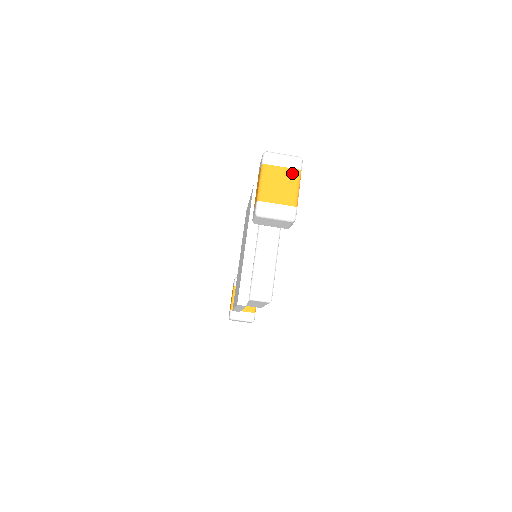
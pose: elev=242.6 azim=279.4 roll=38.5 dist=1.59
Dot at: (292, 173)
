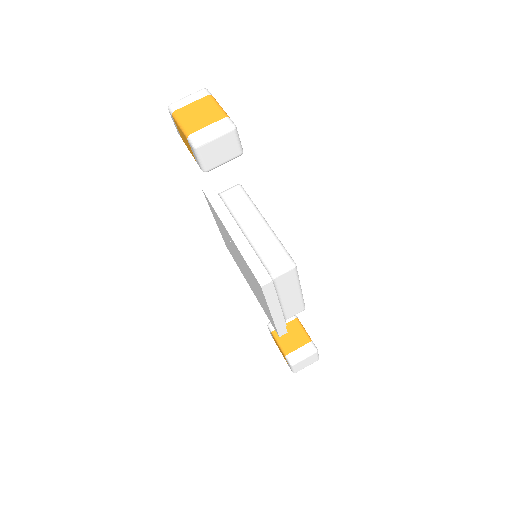
Dot at: (204, 100)
